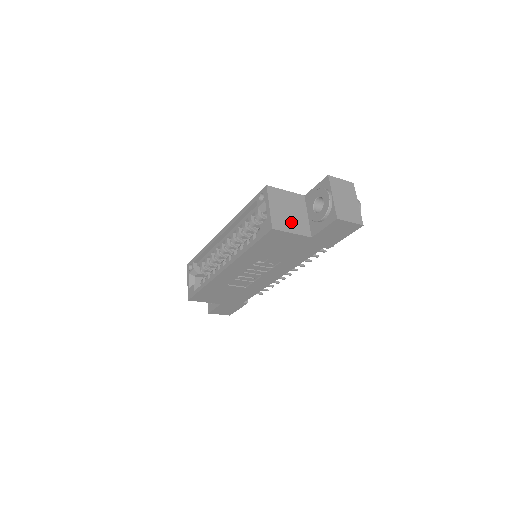
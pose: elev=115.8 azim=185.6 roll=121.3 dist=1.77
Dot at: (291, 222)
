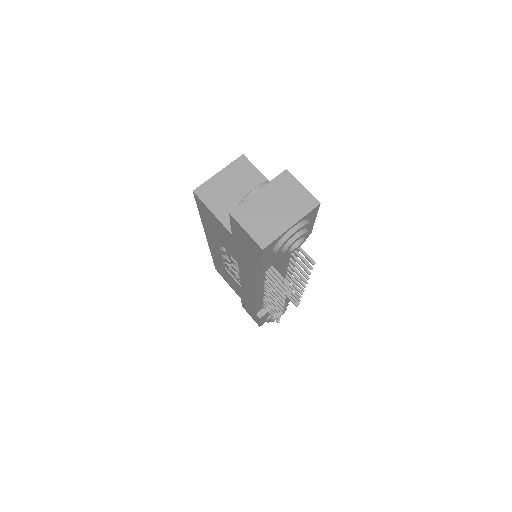
Dot at: (226, 203)
